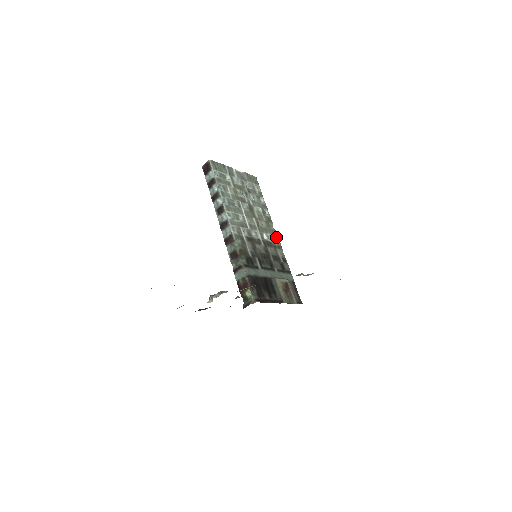
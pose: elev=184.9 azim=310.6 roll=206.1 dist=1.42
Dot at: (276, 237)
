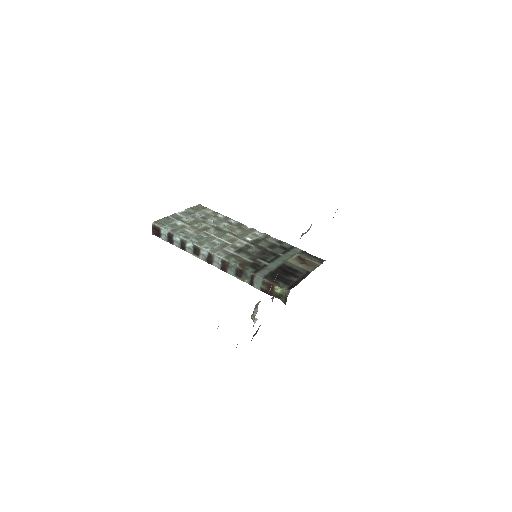
Dot at: (257, 232)
